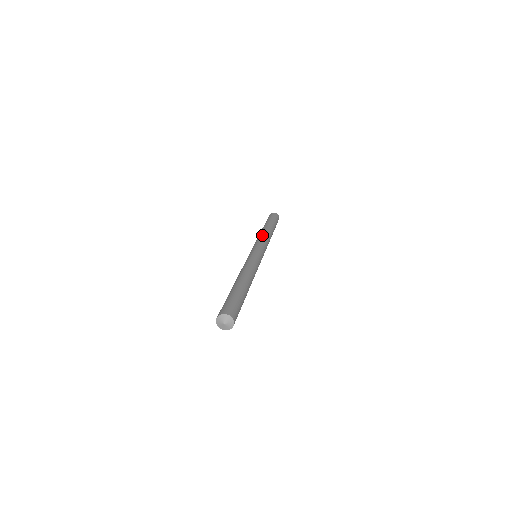
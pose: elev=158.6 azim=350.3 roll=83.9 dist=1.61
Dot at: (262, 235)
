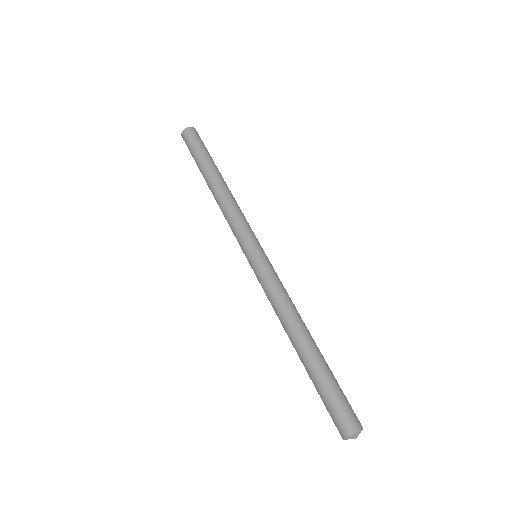
Dot at: (224, 210)
